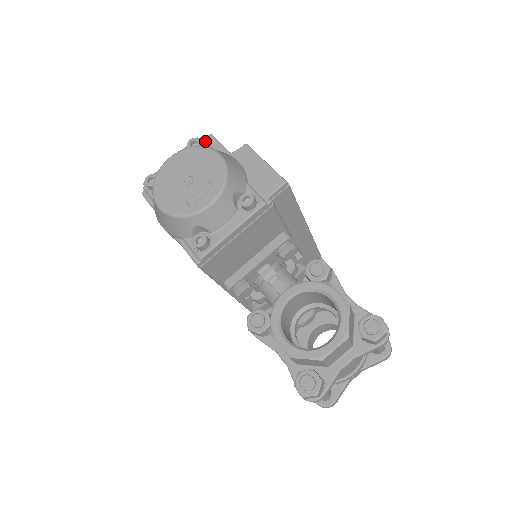
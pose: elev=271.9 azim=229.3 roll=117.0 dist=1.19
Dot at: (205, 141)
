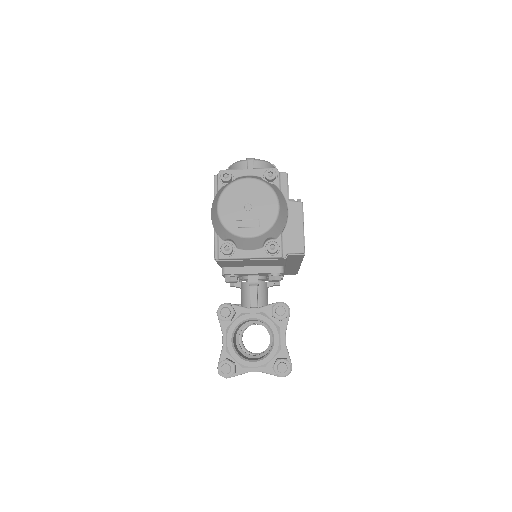
Dot at: (279, 176)
